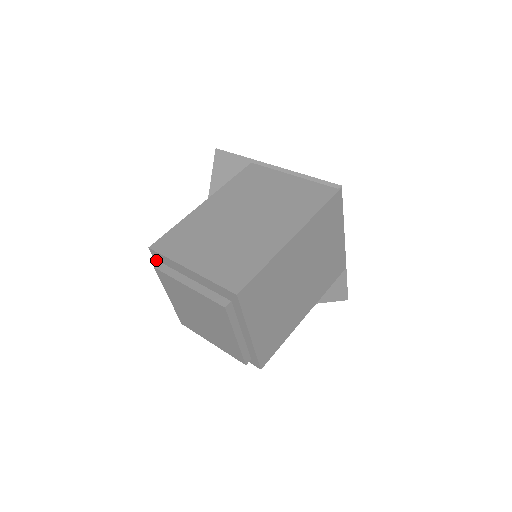
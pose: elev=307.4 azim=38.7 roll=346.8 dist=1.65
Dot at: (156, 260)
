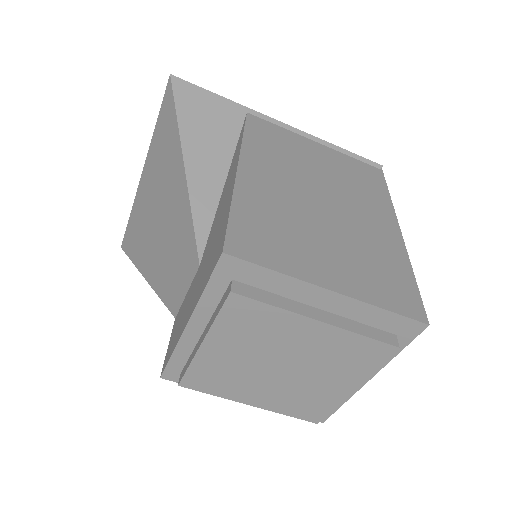
Dot at: (219, 276)
